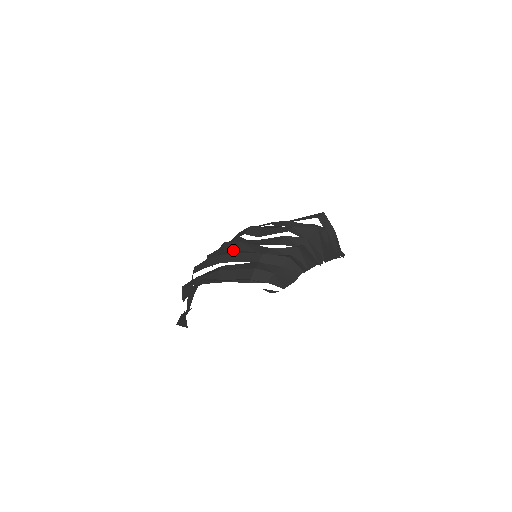
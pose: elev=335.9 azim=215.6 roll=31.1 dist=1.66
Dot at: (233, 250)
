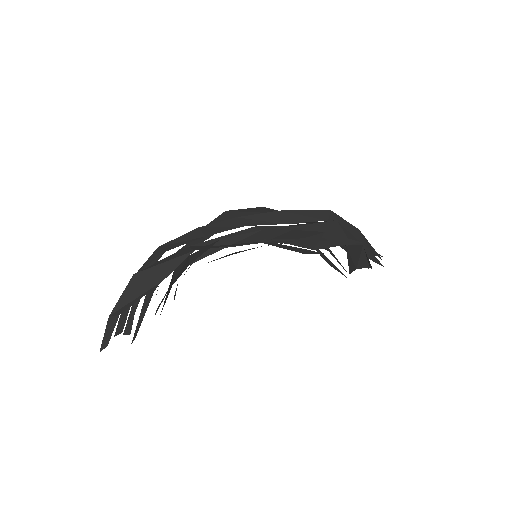
Dot at: occluded
